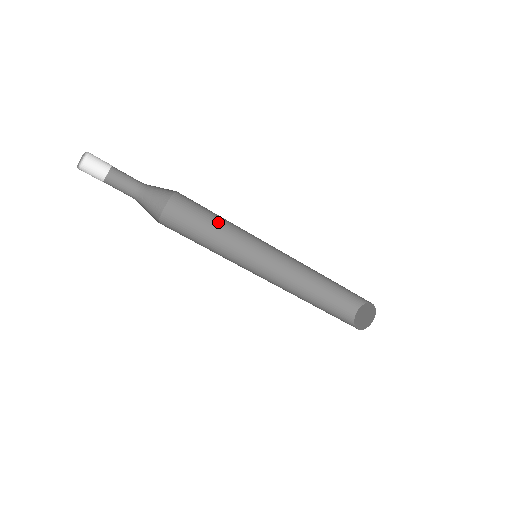
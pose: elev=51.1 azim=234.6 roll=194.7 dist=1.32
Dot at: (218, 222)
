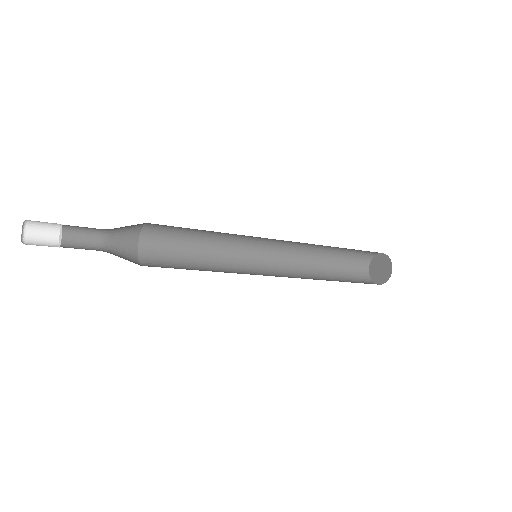
Dot at: (201, 239)
